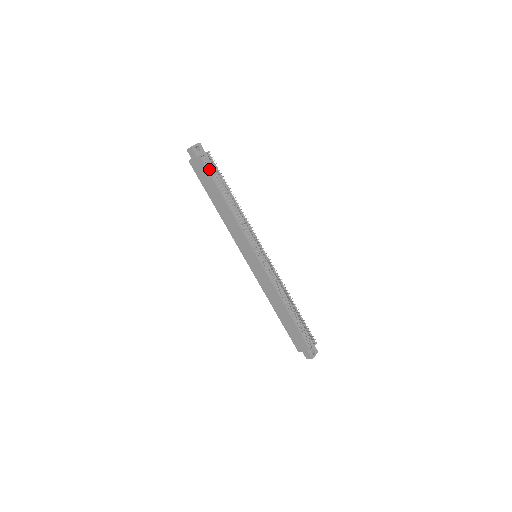
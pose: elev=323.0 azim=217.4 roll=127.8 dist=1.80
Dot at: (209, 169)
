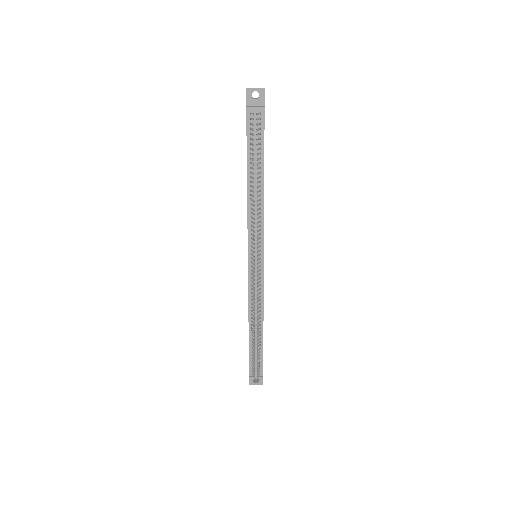
Dot at: (250, 130)
